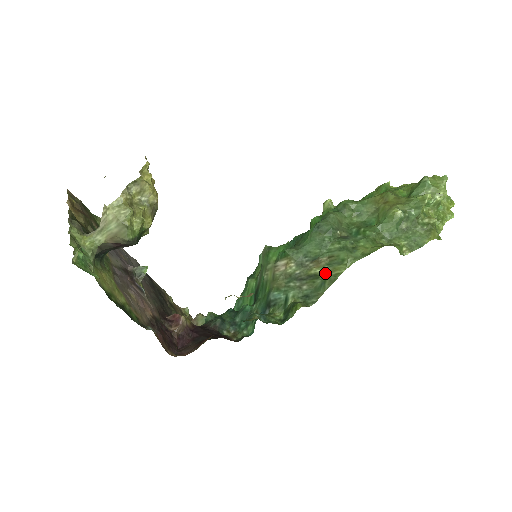
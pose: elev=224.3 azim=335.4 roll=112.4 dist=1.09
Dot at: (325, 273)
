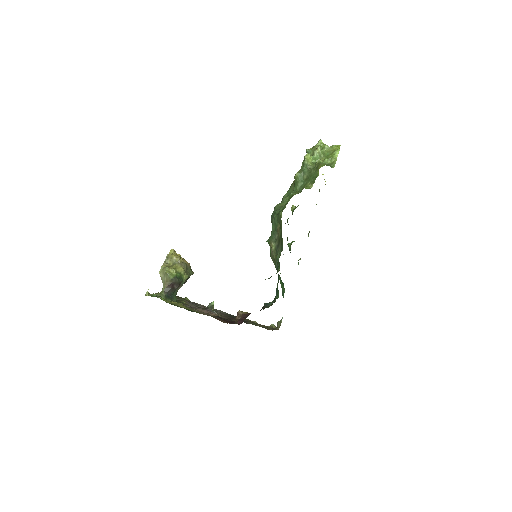
Dot at: occluded
